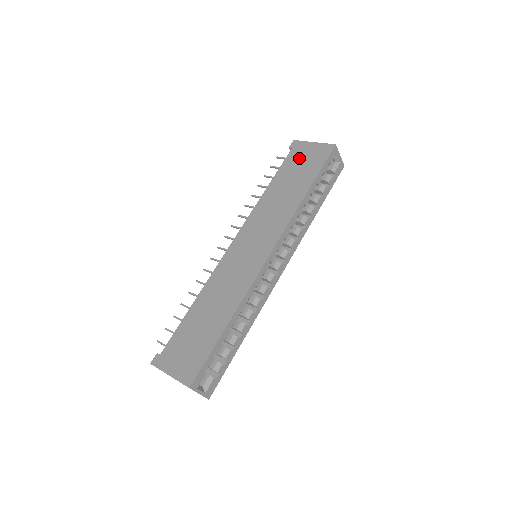
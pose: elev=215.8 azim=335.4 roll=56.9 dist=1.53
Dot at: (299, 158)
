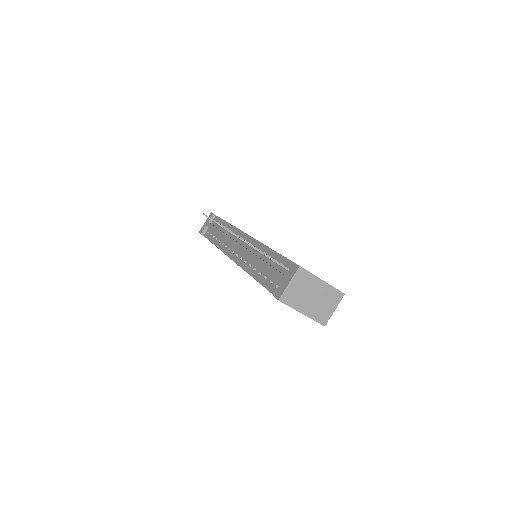
Dot at: occluded
